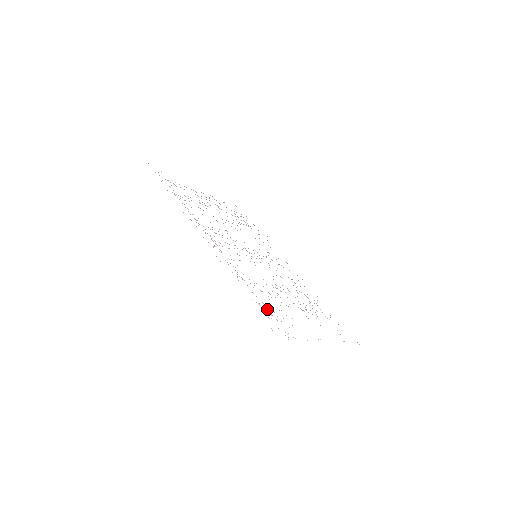
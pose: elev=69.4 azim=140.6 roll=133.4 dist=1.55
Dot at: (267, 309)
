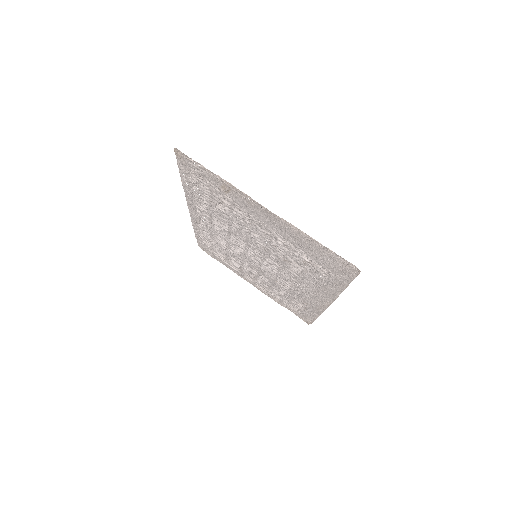
Dot at: (196, 180)
